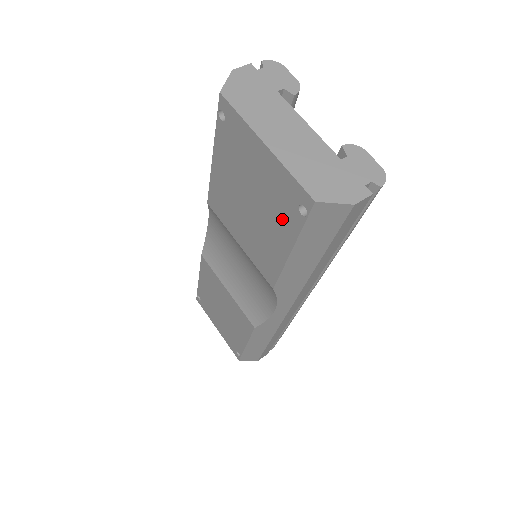
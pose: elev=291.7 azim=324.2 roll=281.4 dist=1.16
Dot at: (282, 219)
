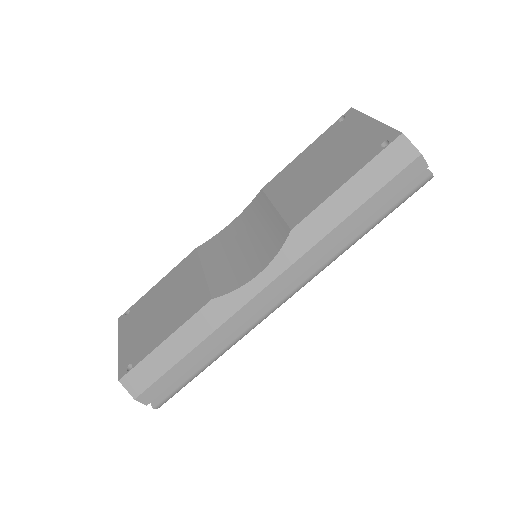
Dot at: (356, 160)
